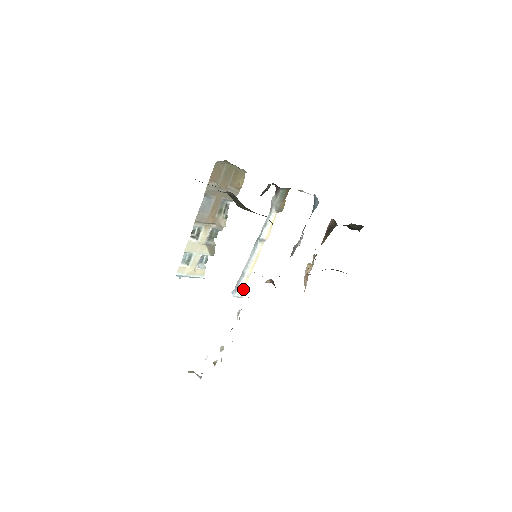
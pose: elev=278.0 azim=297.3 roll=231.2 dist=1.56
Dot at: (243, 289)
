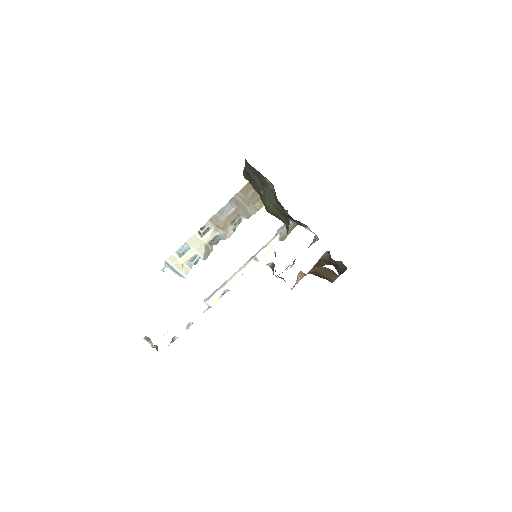
Dot at: (217, 299)
